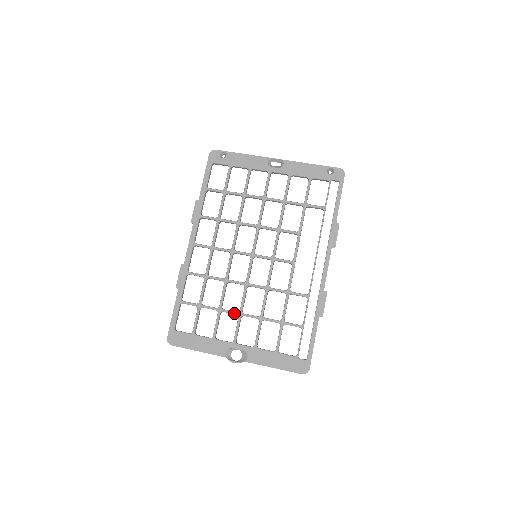
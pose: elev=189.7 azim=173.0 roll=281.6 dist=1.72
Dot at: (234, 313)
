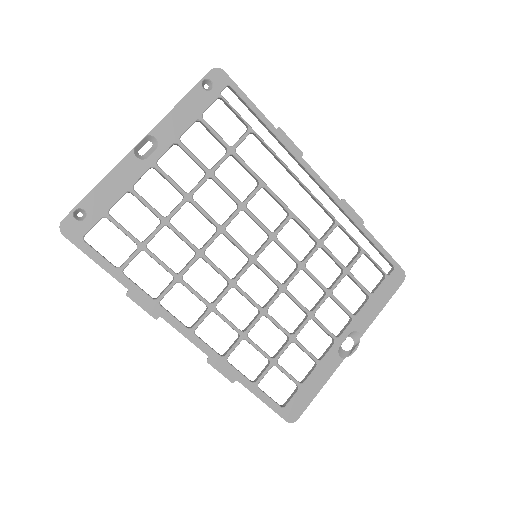
Dot at: (306, 323)
